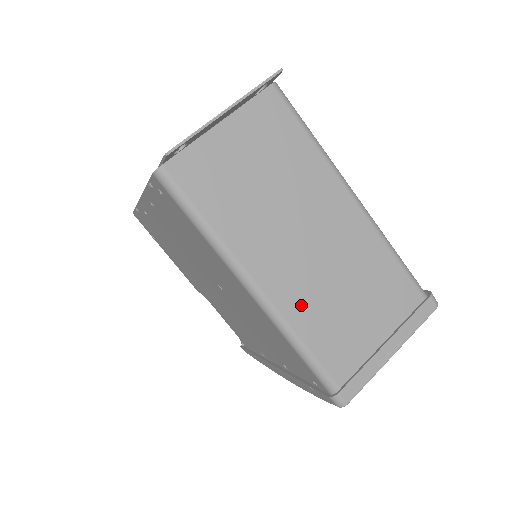
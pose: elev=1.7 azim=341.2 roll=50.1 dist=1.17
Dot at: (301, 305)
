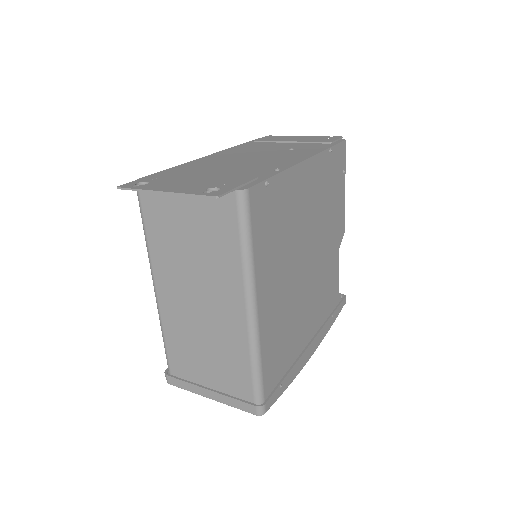
Dot at: (174, 322)
